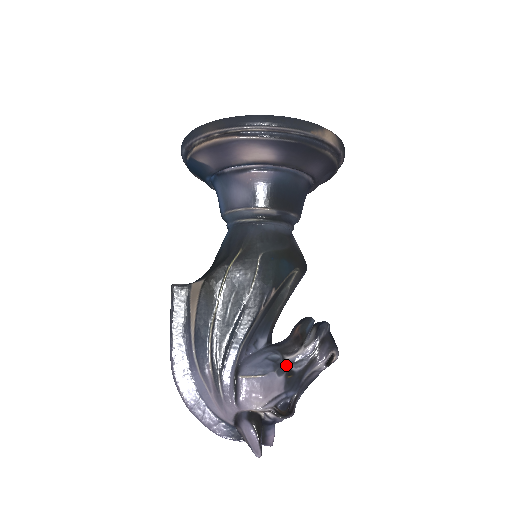
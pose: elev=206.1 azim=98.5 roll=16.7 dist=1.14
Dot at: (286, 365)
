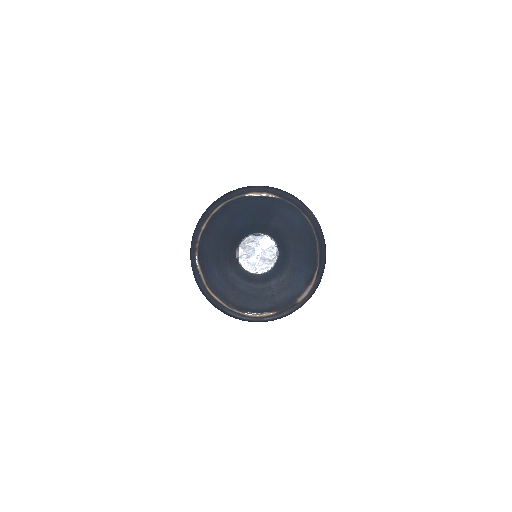
Dot at: occluded
